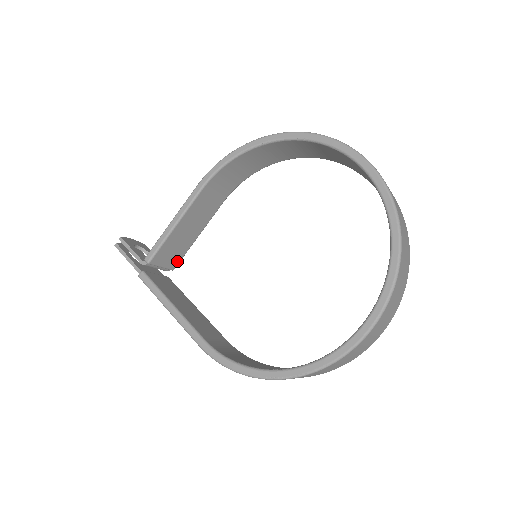
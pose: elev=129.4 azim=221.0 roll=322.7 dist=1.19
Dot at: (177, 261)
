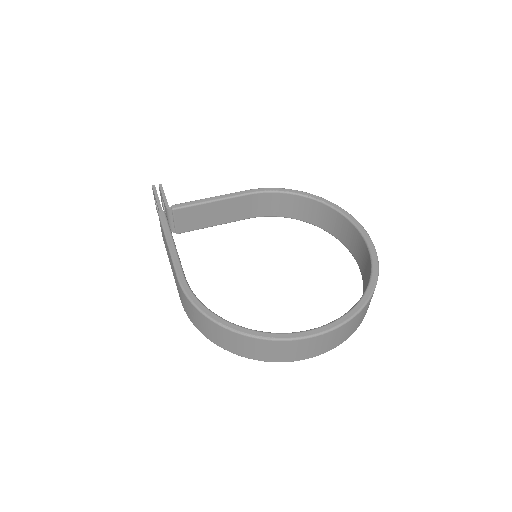
Dot at: (186, 229)
